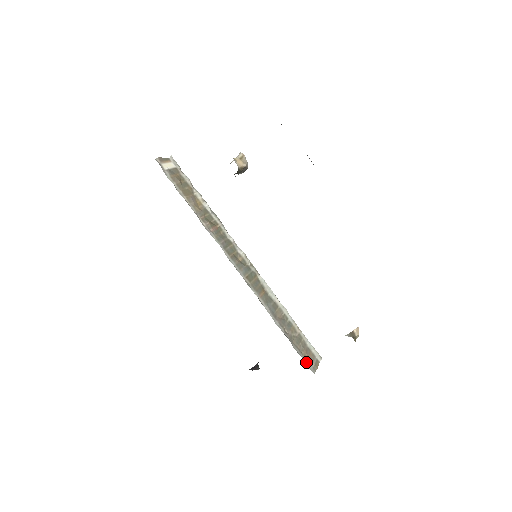
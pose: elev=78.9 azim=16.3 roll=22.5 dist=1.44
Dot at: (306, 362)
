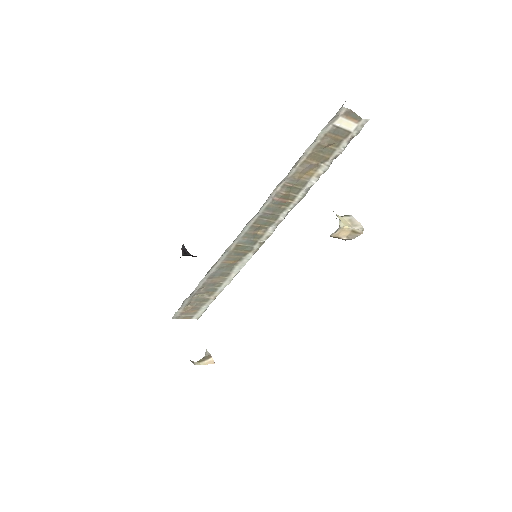
Dot at: (179, 311)
